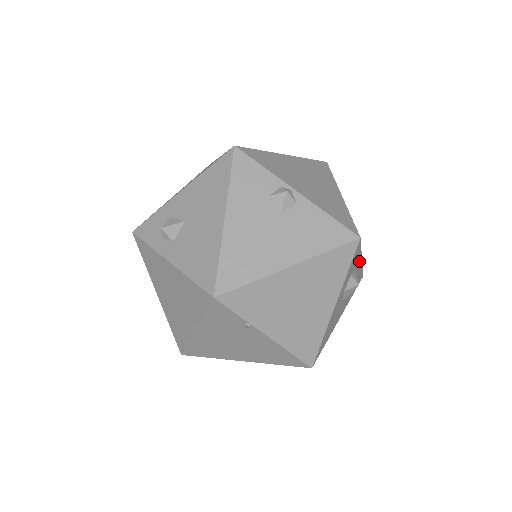
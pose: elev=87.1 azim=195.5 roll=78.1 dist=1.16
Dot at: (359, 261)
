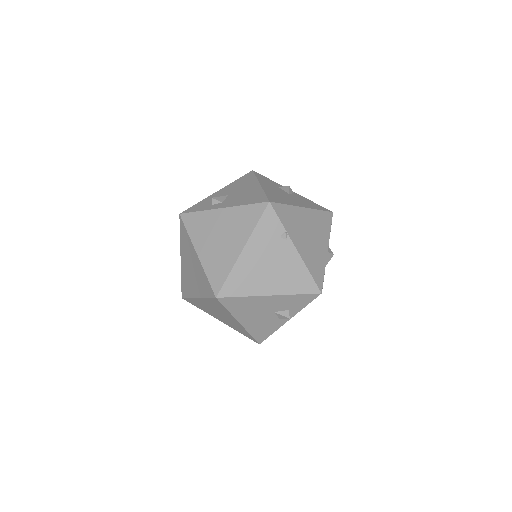
Dot at: occluded
